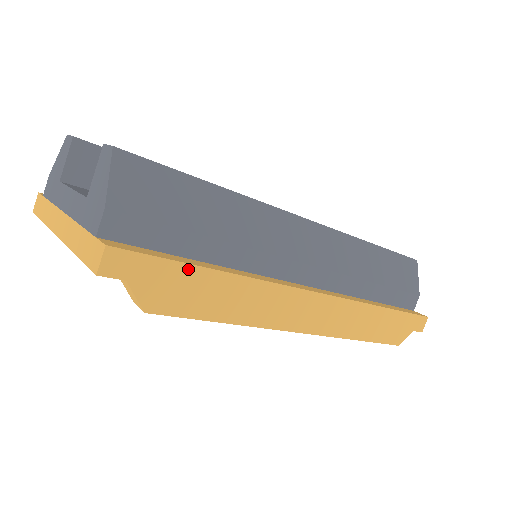
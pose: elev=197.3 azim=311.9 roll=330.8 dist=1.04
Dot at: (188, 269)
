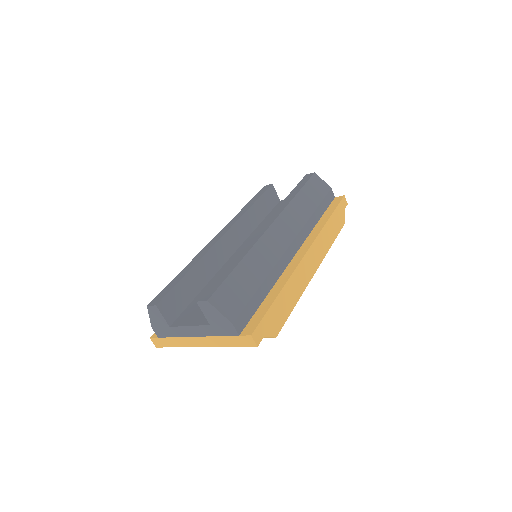
Dot at: (272, 307)
